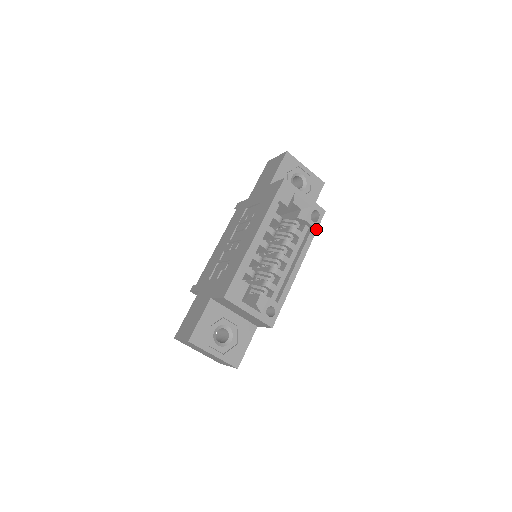
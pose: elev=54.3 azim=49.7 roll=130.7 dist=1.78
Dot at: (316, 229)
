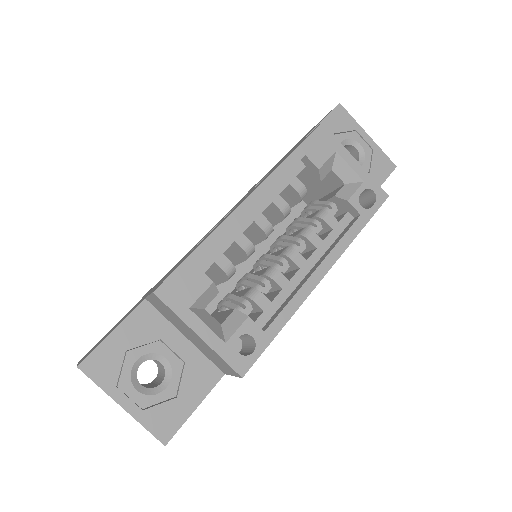
Dot at: (366, 221)
